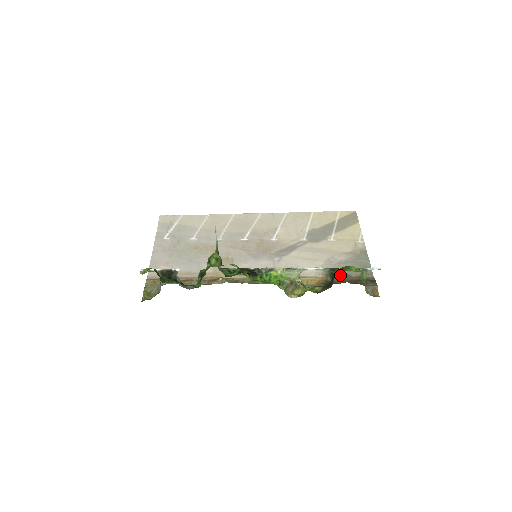
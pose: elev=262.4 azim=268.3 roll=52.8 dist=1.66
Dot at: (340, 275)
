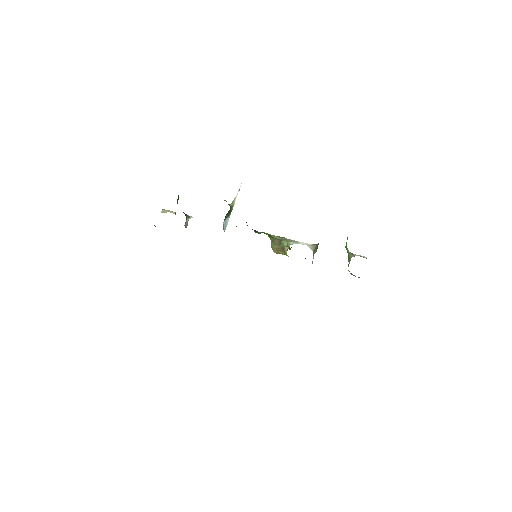
Dot at: occluded
